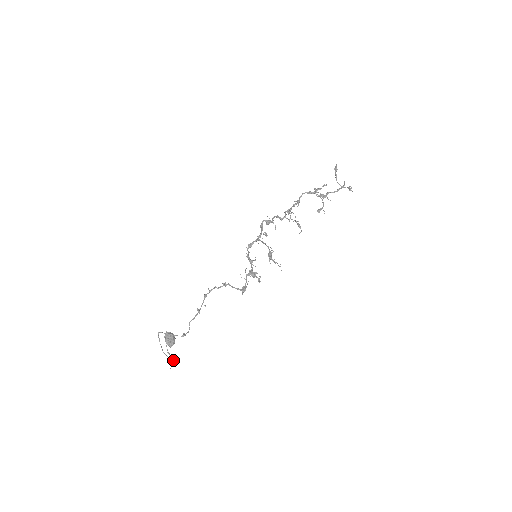
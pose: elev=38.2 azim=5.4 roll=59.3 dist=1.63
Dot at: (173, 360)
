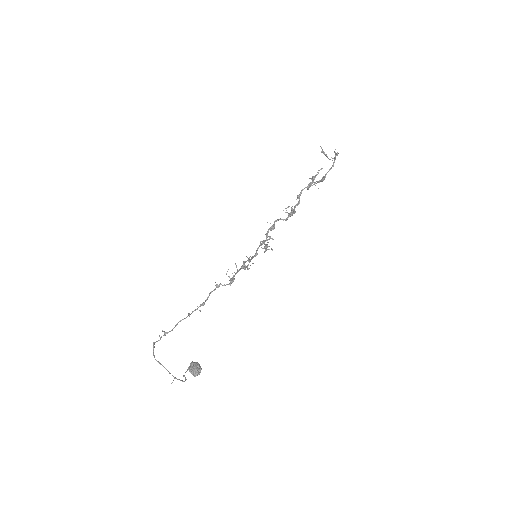
Dot at: (185, 380)
